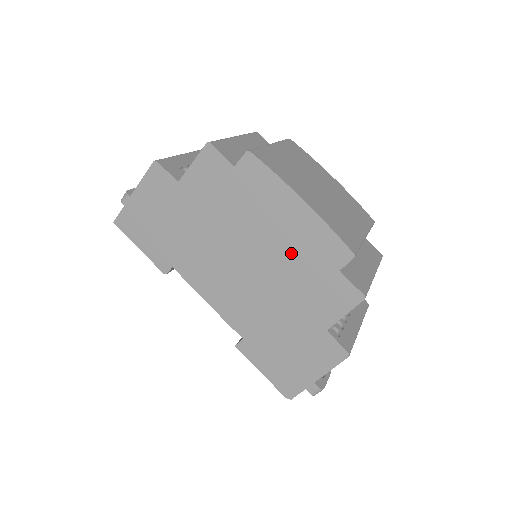
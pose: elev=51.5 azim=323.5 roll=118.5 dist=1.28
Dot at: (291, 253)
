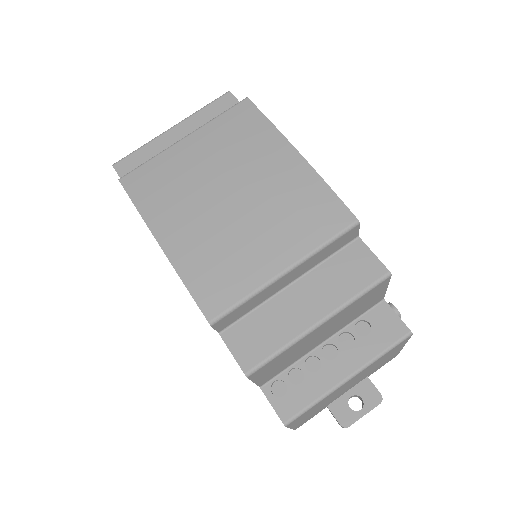
Dot at: occluded
